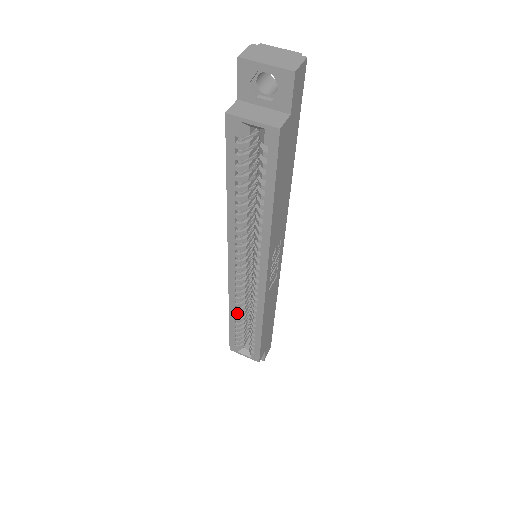
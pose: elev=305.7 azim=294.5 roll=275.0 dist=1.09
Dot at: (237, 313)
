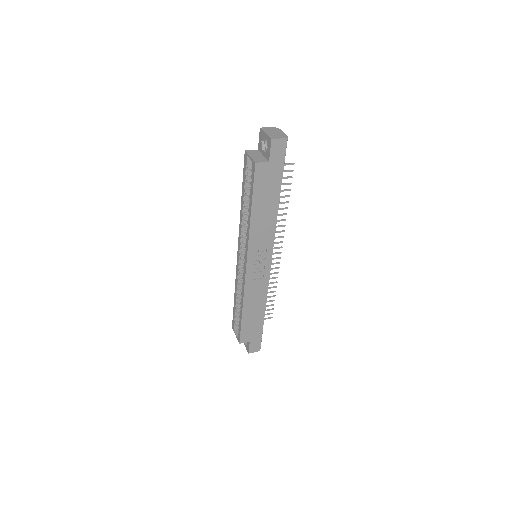
Dot at: (237, 293)
